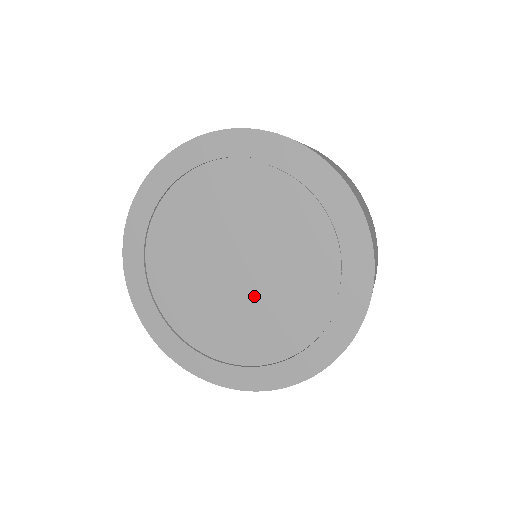
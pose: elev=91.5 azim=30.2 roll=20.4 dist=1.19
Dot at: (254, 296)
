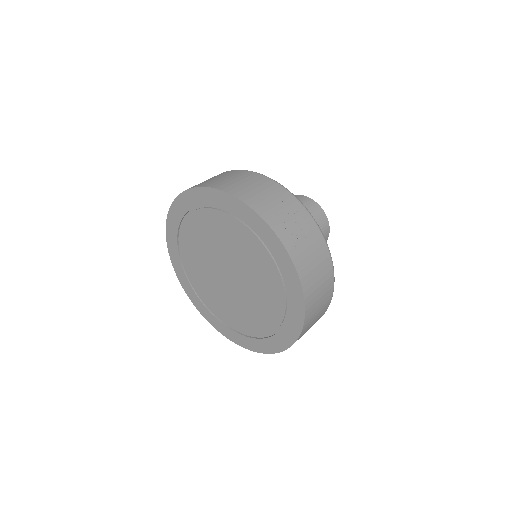
Dot at: (219, 285)
